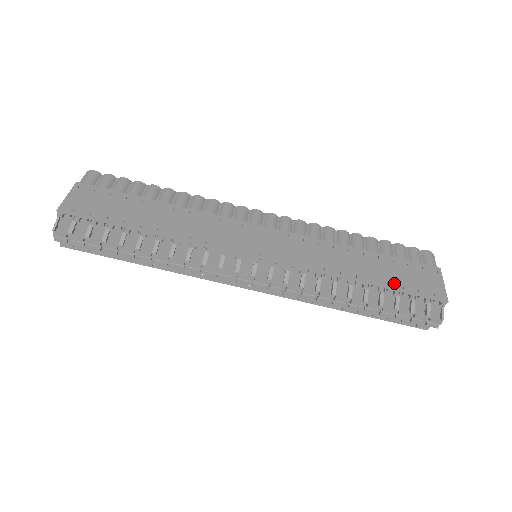
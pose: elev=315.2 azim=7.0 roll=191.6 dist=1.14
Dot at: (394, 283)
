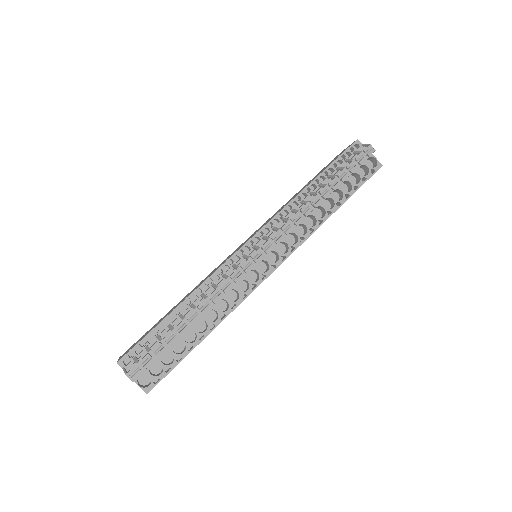
Dot at: occluded
